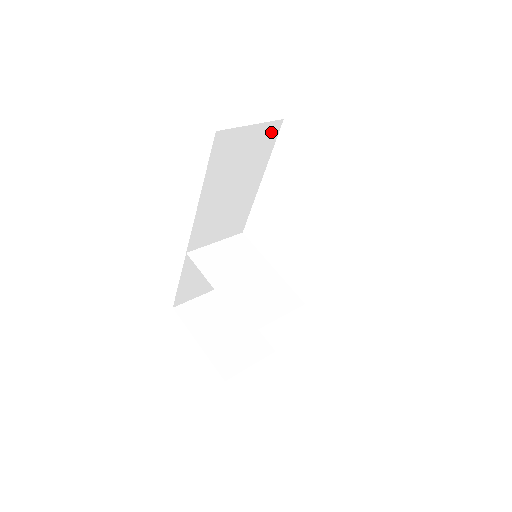
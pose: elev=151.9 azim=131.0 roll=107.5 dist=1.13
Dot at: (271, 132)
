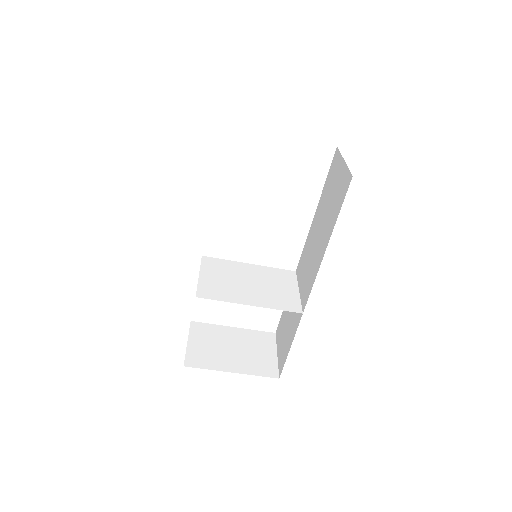
Dot at: occluded
